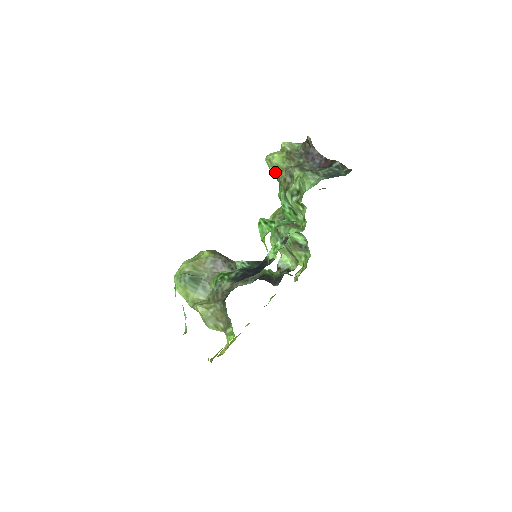
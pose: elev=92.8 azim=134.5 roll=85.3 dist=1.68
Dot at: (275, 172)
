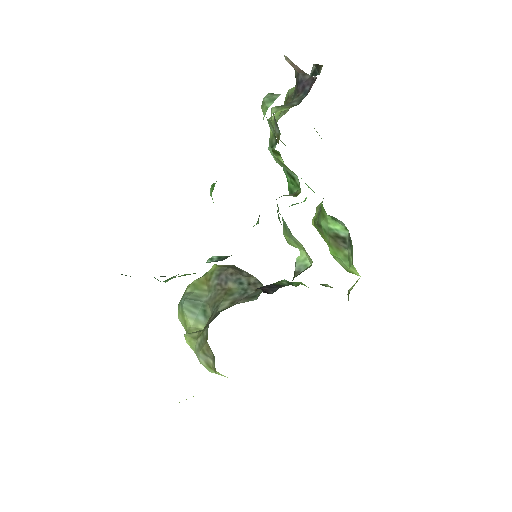
Dot at: occluded
